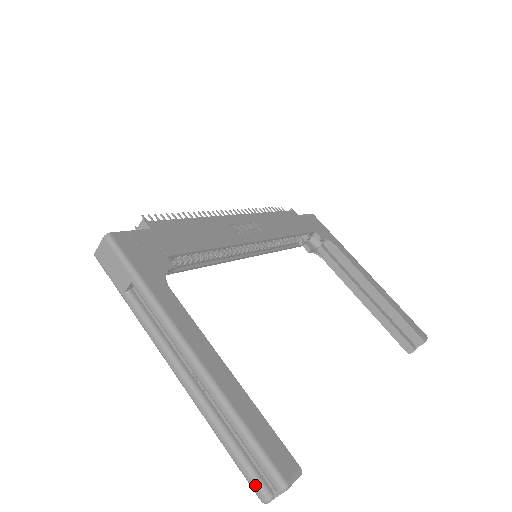
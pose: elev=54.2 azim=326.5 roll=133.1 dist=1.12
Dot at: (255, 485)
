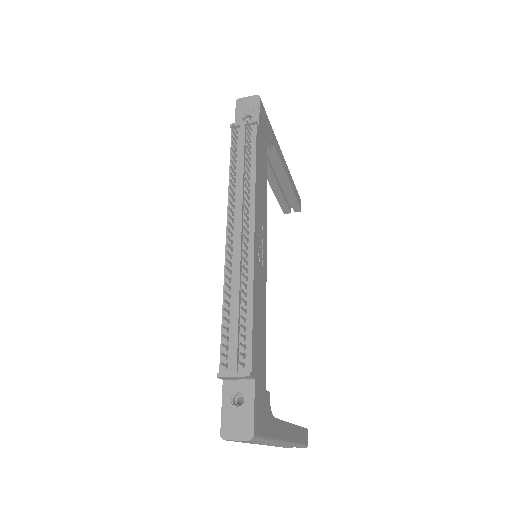
Dot at: occluded
